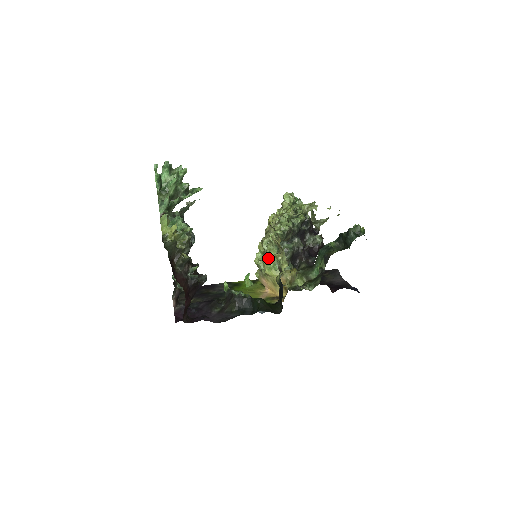
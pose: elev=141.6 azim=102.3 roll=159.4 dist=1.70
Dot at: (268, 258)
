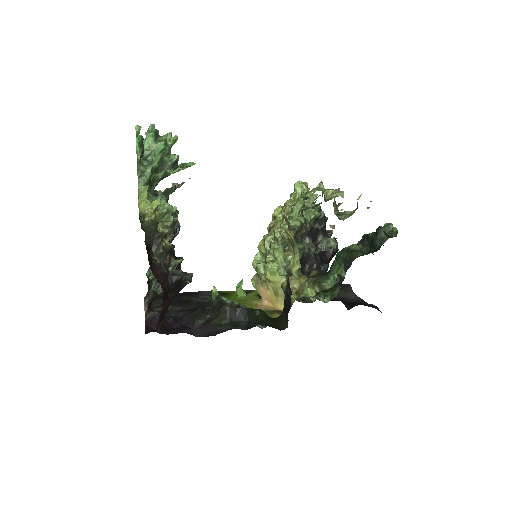
Dot at: (271, 260)
